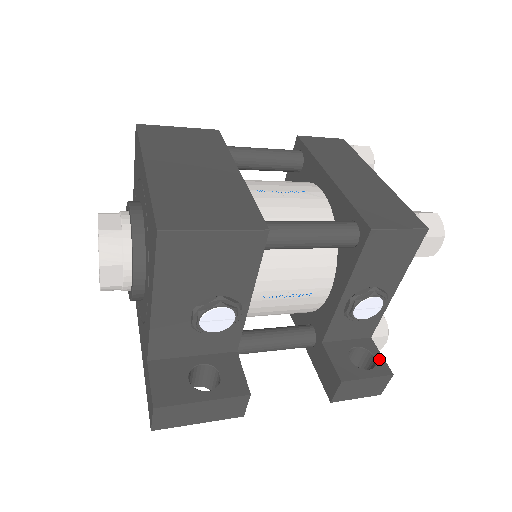
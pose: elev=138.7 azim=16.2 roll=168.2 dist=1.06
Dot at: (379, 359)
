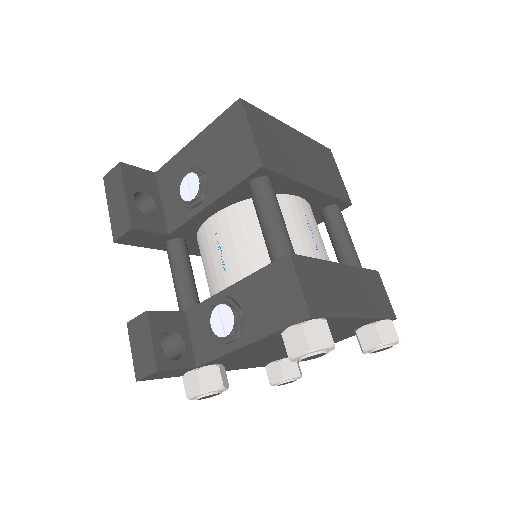
Dot at: (173, 363)
